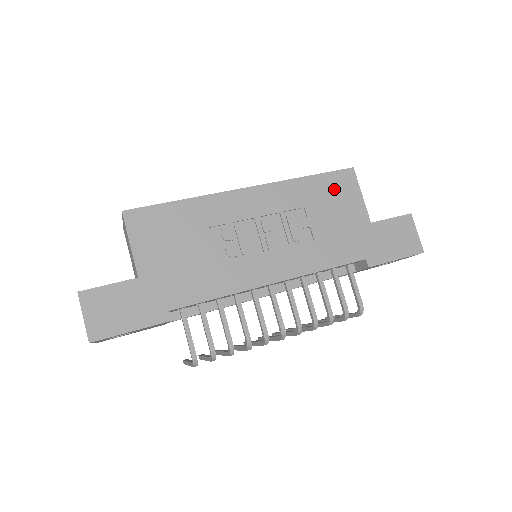
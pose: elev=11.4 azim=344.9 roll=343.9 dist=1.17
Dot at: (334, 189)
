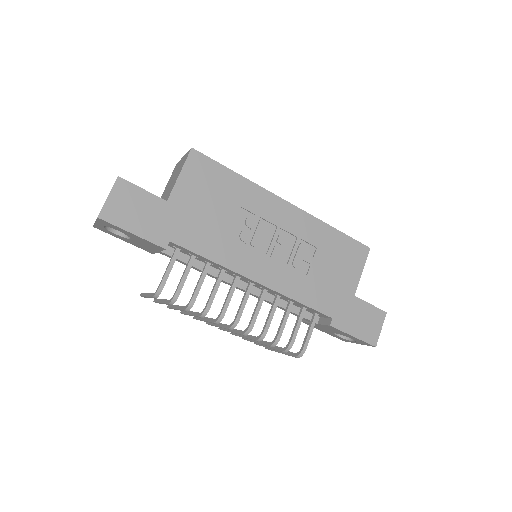
Dot at: (346, 252)
